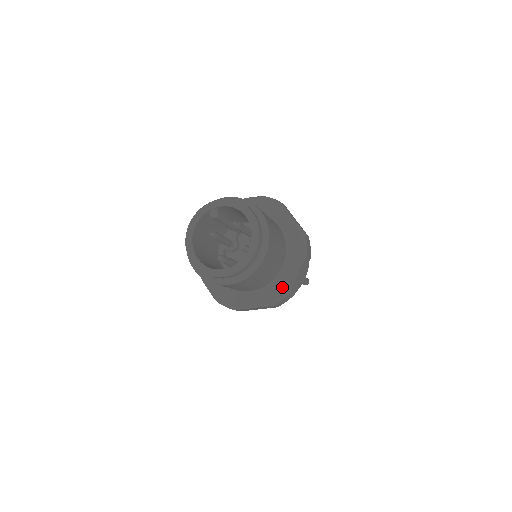
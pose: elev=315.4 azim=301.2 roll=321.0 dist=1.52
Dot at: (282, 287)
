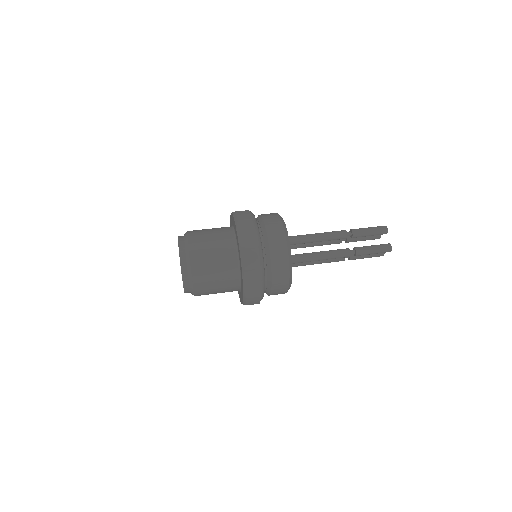
Dot at: (242, 293)
